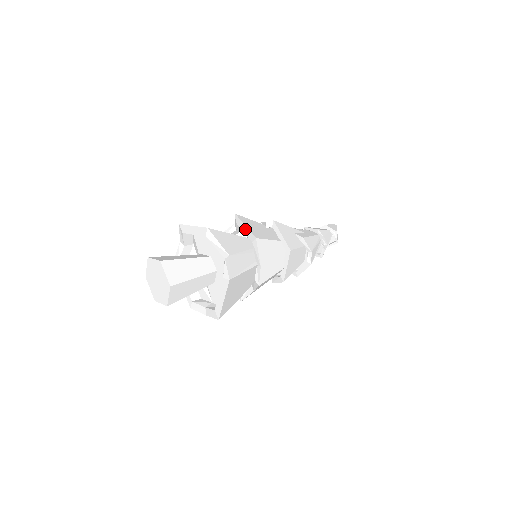
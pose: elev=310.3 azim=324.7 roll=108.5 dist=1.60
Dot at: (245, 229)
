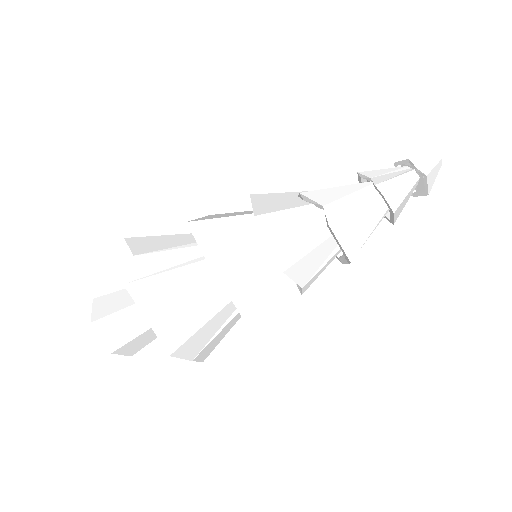
Dot at: occluded
